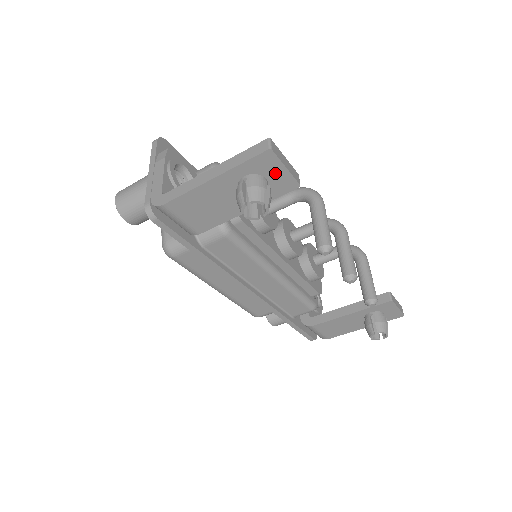
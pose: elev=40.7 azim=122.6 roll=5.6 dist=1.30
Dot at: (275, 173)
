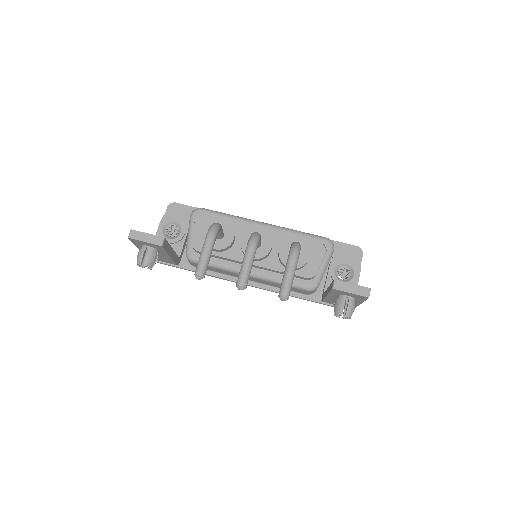
Dot at: (146, 244)
